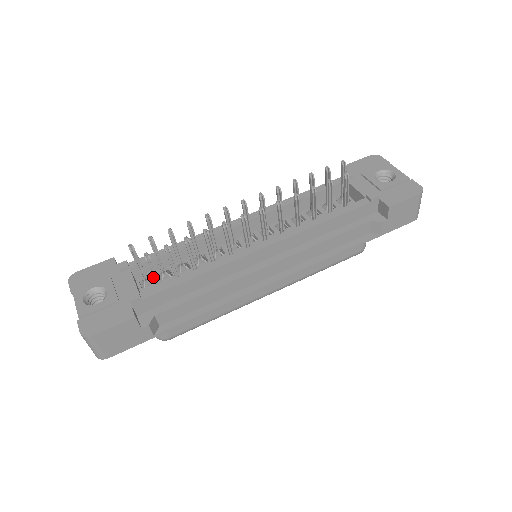
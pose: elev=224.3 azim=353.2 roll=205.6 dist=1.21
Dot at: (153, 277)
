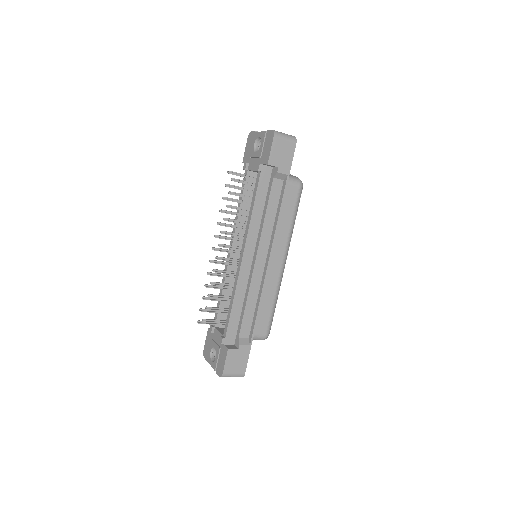
Dot at: occluded
